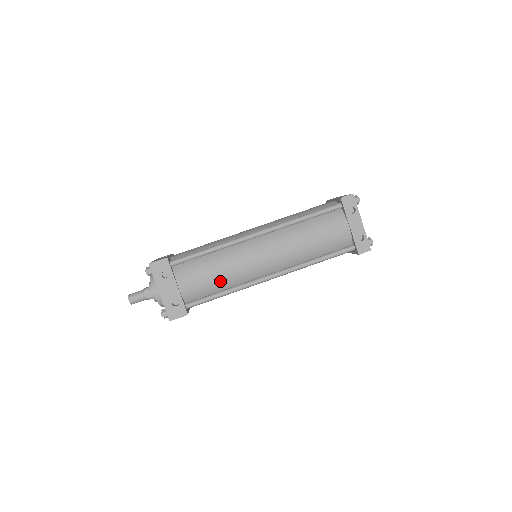
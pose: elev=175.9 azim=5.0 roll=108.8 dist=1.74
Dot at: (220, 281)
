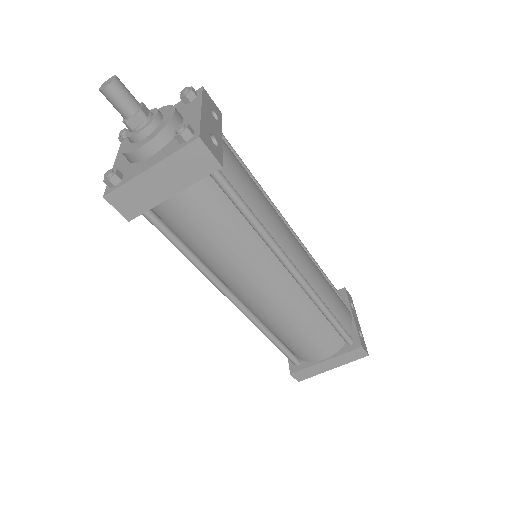
Dot at: (257, 202)
